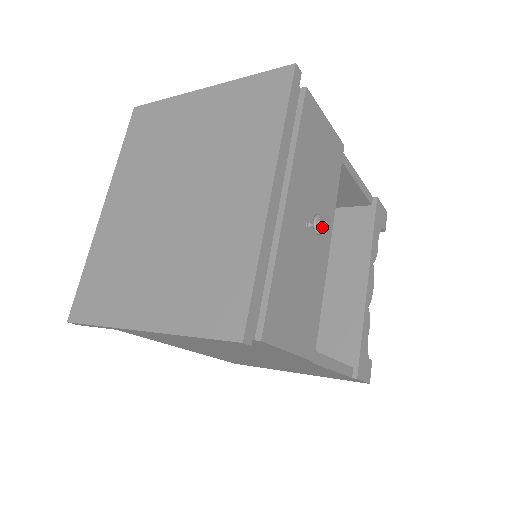
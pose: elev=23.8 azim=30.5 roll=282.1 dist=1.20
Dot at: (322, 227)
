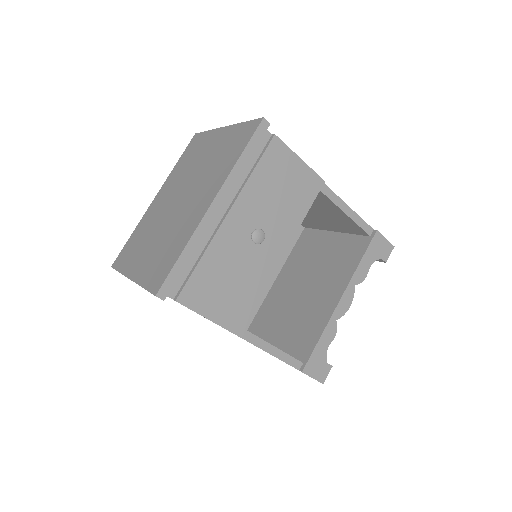
Dot at: (261, 239)
